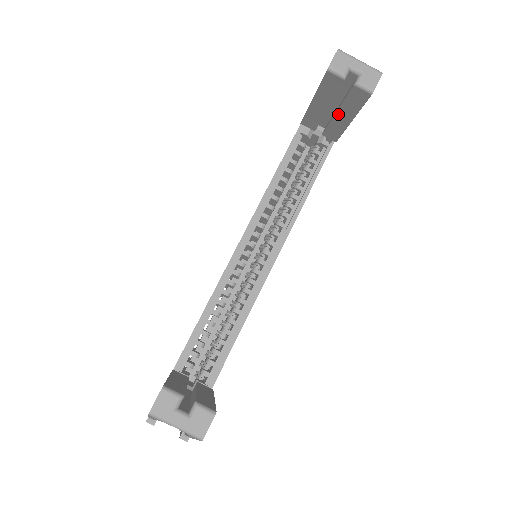
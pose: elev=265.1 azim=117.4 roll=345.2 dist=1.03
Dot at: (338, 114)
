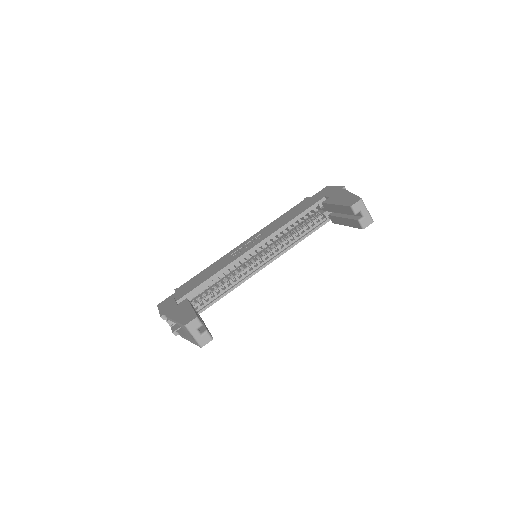
Dot at: (343, 219)
